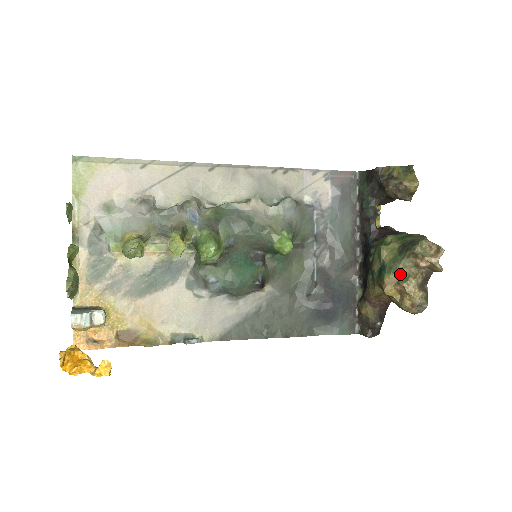
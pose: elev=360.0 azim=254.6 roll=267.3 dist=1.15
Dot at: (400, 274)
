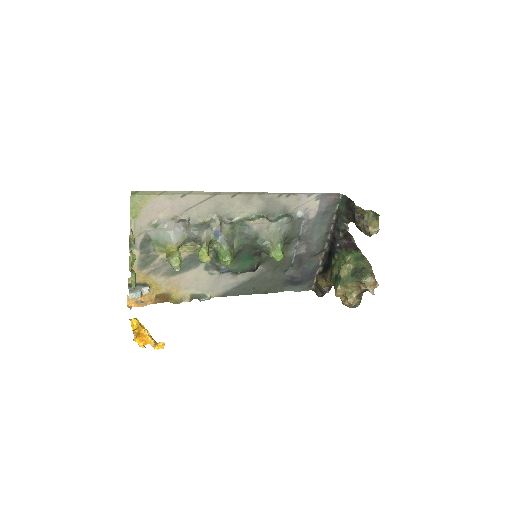
Dot at: (348, 288)
